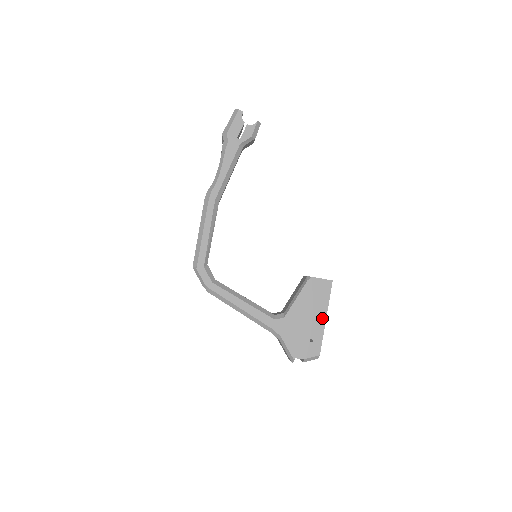
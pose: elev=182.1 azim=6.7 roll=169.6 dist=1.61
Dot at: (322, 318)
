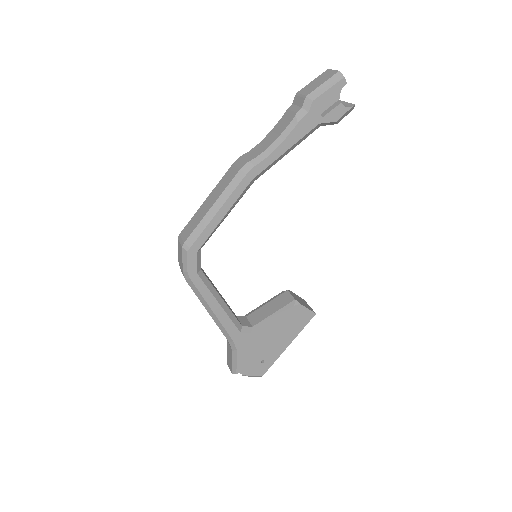
Dot at: (285, 345)
